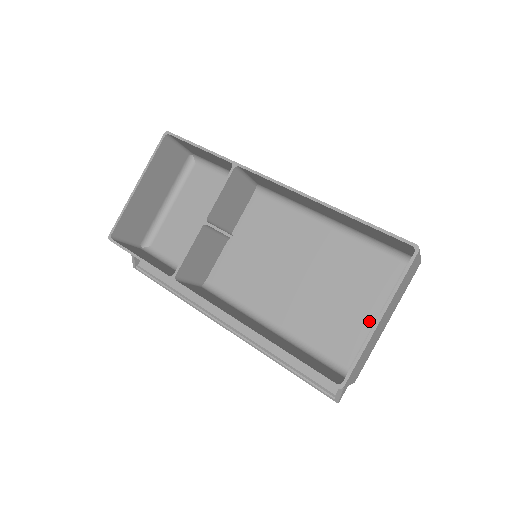
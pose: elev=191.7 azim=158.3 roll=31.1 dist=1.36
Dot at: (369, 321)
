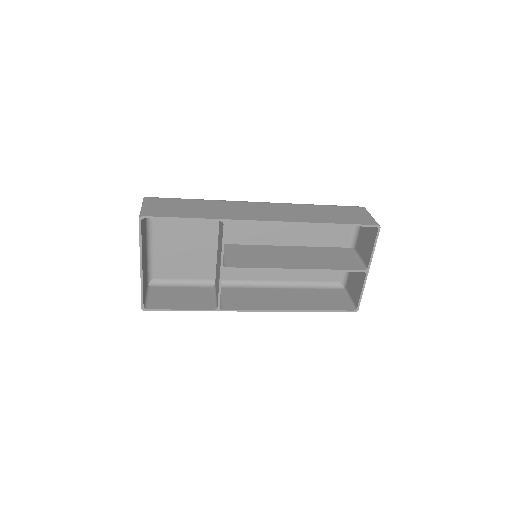
Dot at: occluded
